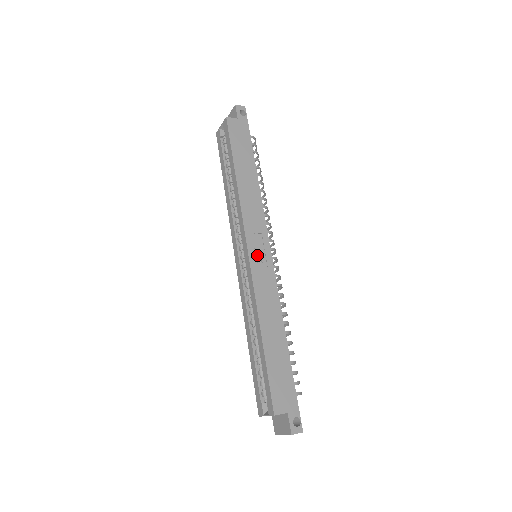
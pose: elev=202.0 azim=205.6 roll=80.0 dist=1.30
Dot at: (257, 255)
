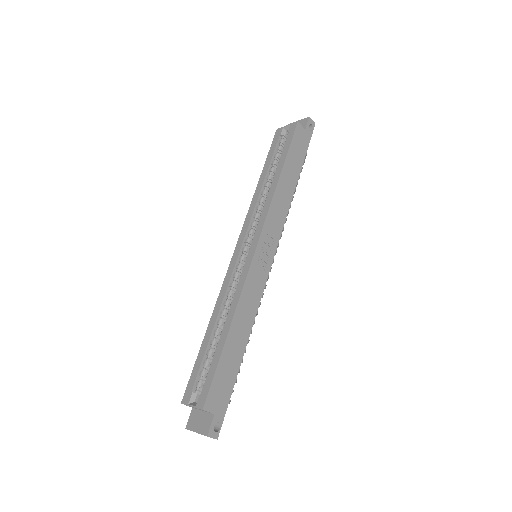
Dot at: (261, 256)
